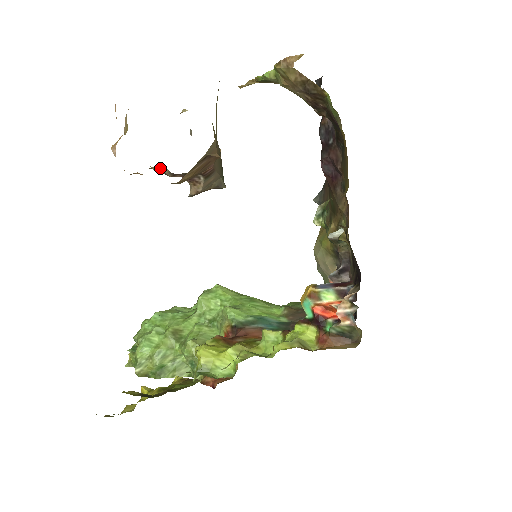
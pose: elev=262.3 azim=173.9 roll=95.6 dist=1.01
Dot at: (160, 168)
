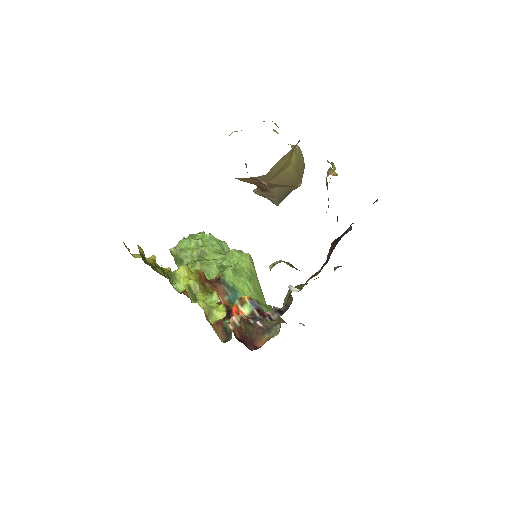
Dot at: occluded
